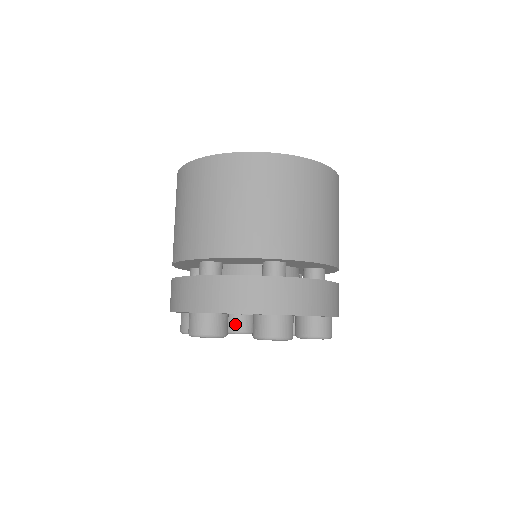
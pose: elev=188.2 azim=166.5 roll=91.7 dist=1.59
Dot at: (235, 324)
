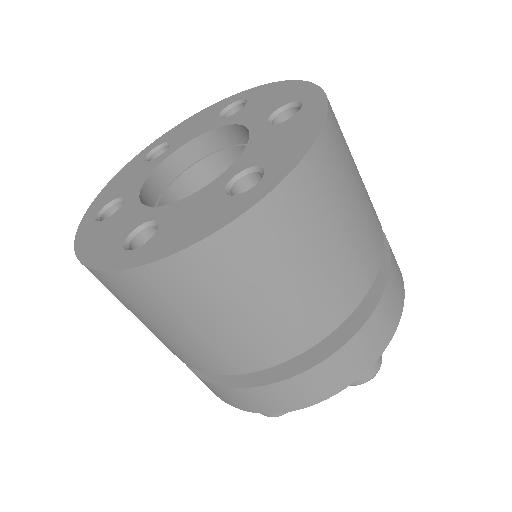
Dot at: occluded
